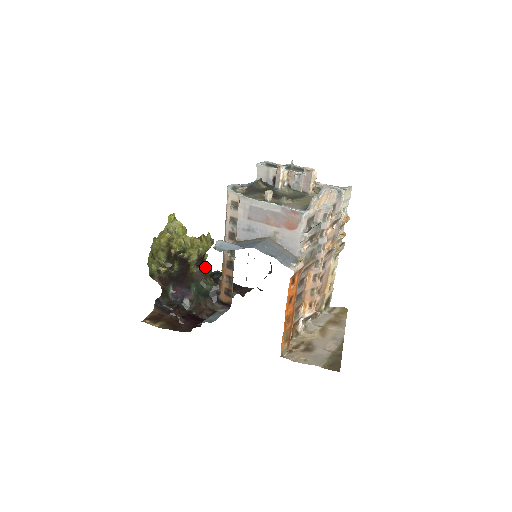
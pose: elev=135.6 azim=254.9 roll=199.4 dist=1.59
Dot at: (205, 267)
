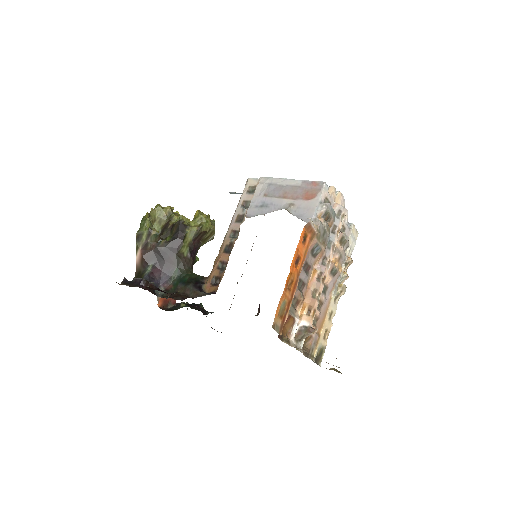
Dot at: (182, 302)
